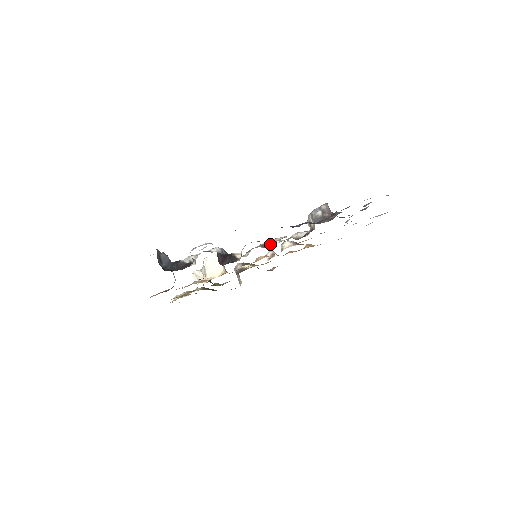
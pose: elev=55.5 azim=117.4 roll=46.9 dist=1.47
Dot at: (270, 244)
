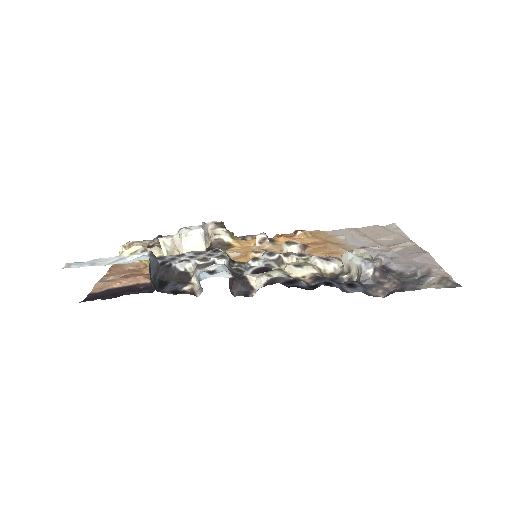
Dot at: (285, 260)
